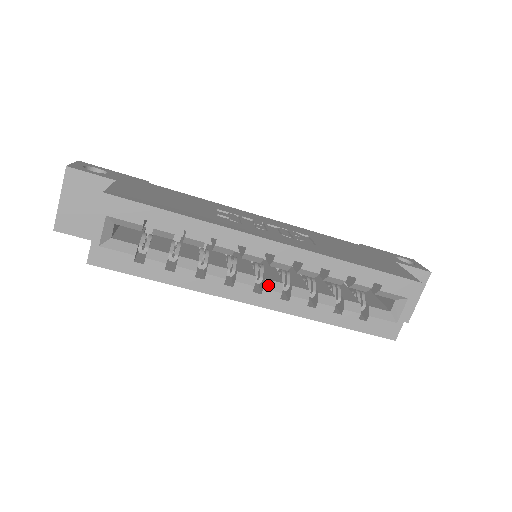
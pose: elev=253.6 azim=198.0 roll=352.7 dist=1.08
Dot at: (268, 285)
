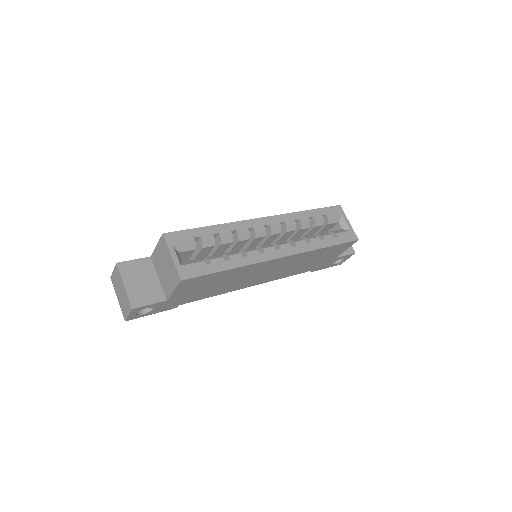
Dot at: (279, 244)
